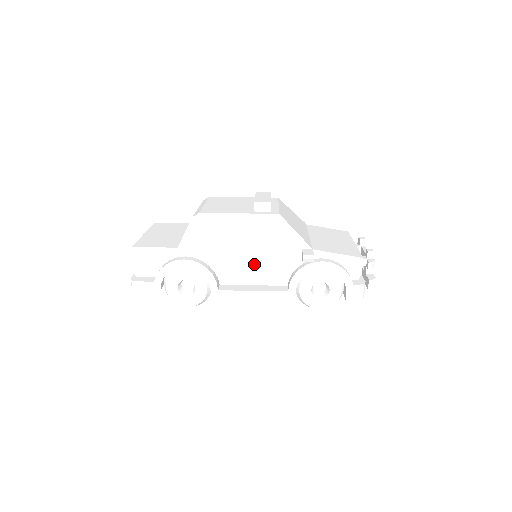
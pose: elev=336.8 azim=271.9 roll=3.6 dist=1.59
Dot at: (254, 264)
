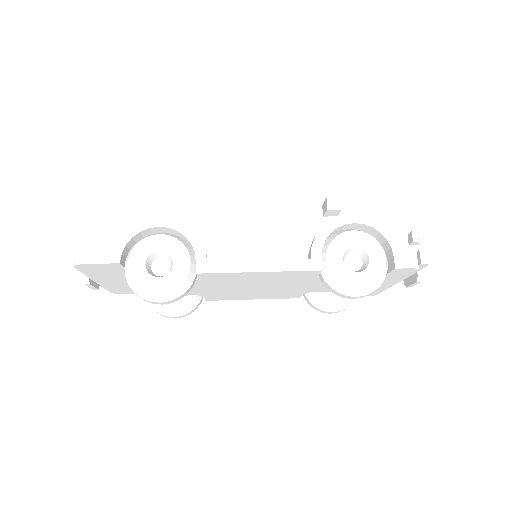
Dot at: (258, 228)
